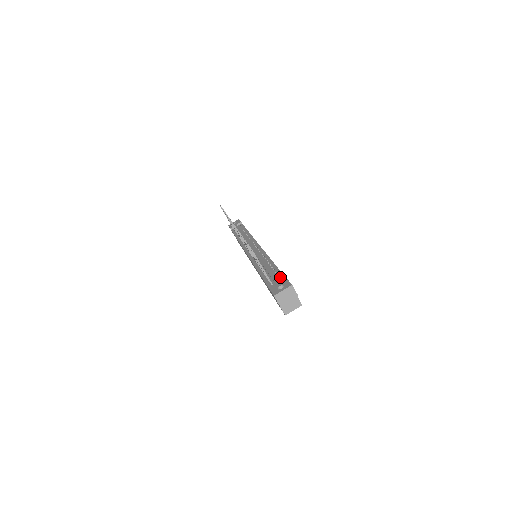
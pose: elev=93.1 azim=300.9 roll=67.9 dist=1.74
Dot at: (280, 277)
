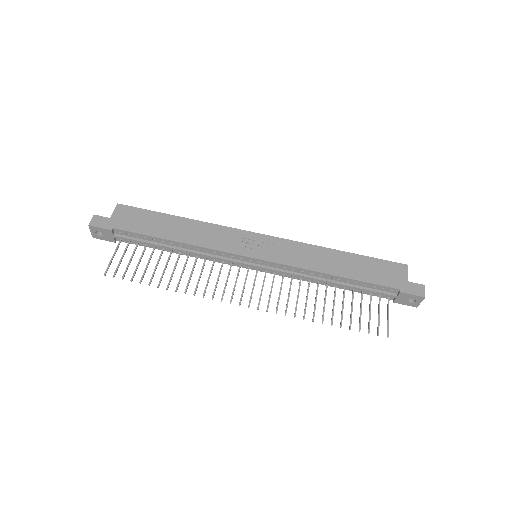
Dot at: (385, 290)
